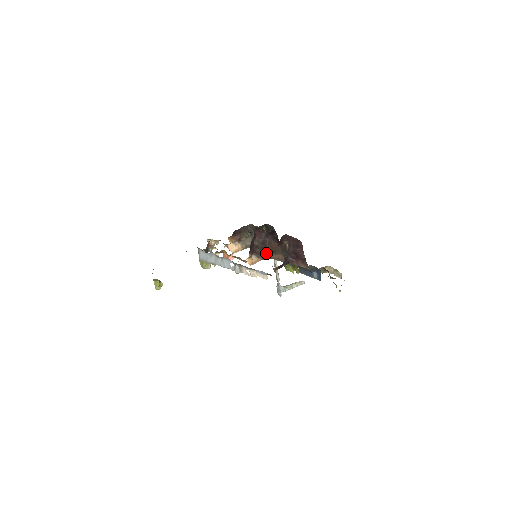
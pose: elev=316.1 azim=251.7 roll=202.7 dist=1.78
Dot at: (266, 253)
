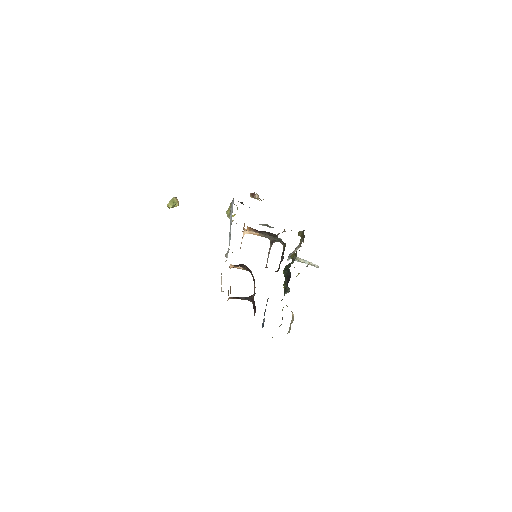
Dot at: occluded
